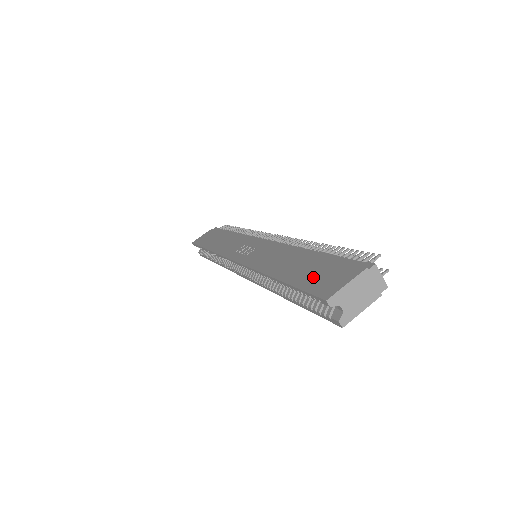
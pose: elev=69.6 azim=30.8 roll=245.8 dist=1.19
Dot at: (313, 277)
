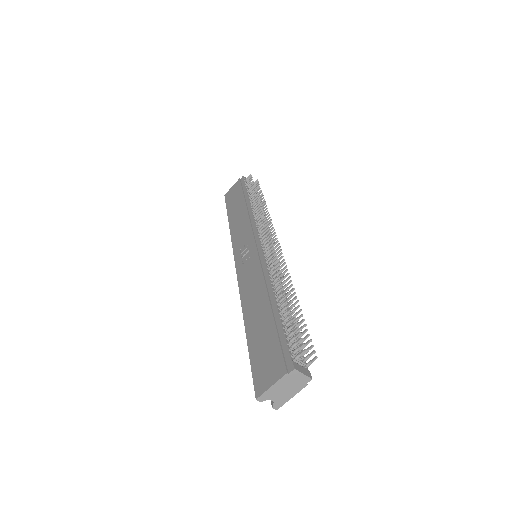
Dot at: (261, 353)
